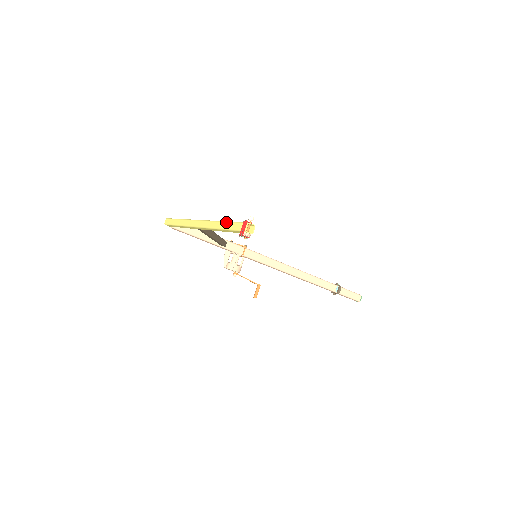
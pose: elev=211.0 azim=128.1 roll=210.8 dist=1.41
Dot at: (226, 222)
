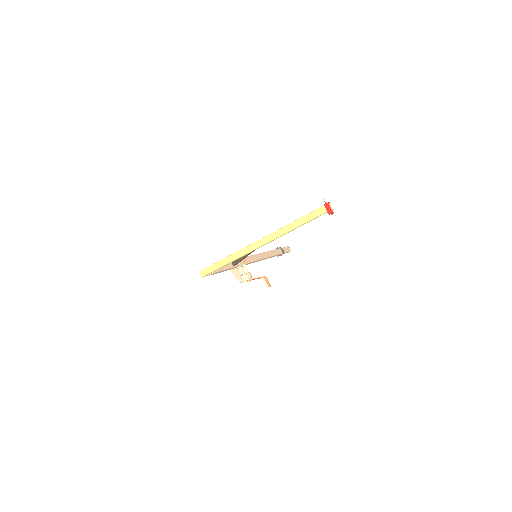
Dot at: (301, 219)
